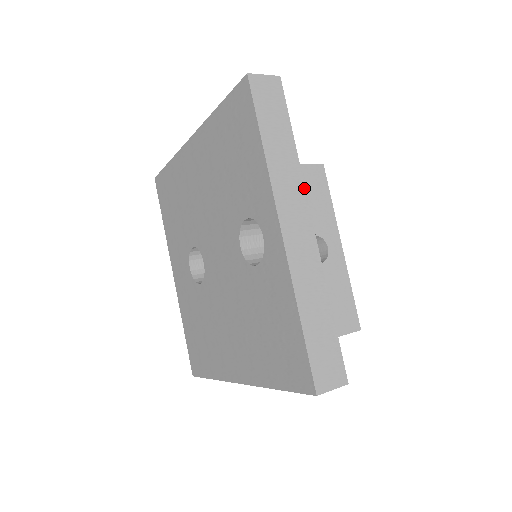
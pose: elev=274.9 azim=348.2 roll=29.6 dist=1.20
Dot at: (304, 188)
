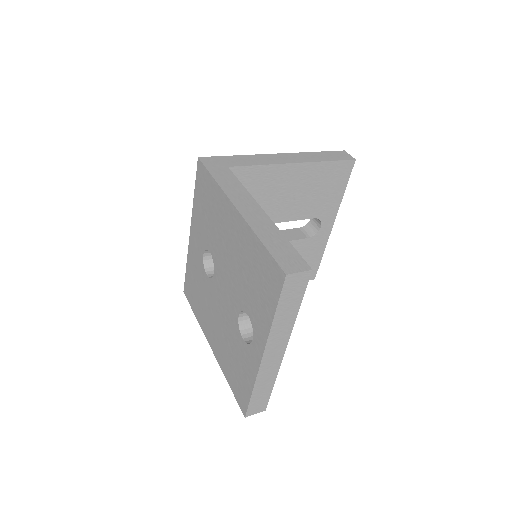
Dot at: occluded
